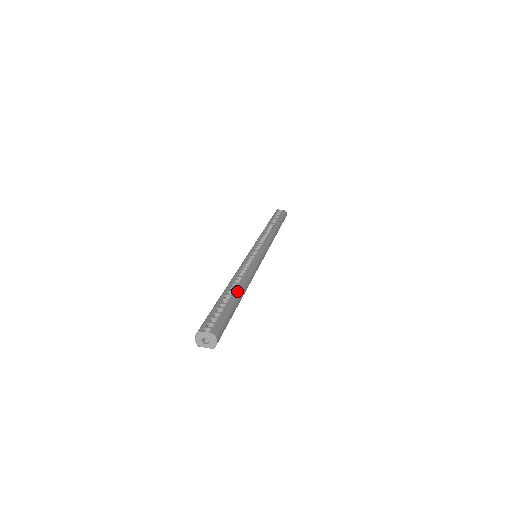
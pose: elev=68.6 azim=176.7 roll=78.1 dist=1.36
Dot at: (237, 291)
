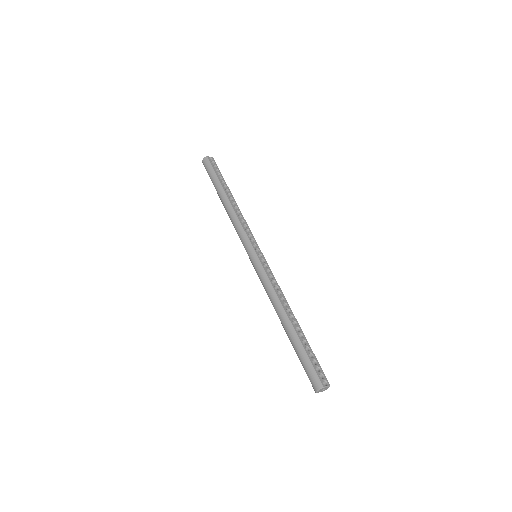
Dot at: (299, 325)
